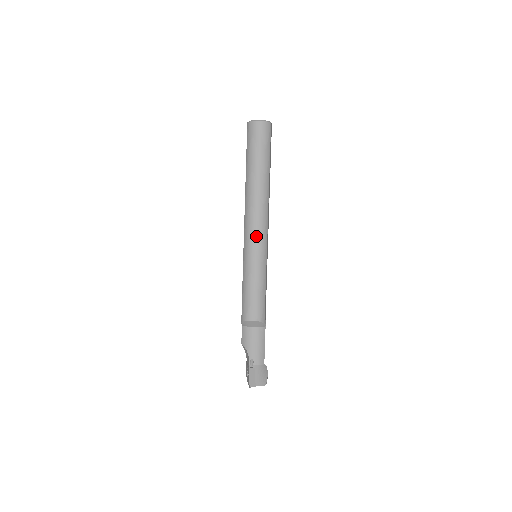
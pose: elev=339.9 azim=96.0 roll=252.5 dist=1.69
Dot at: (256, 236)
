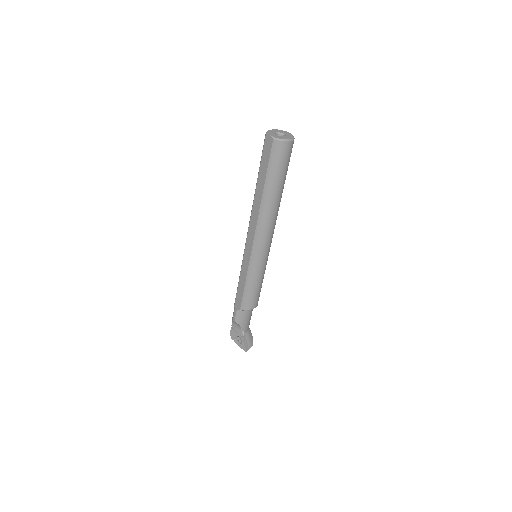
Dot at: (267, 247)
